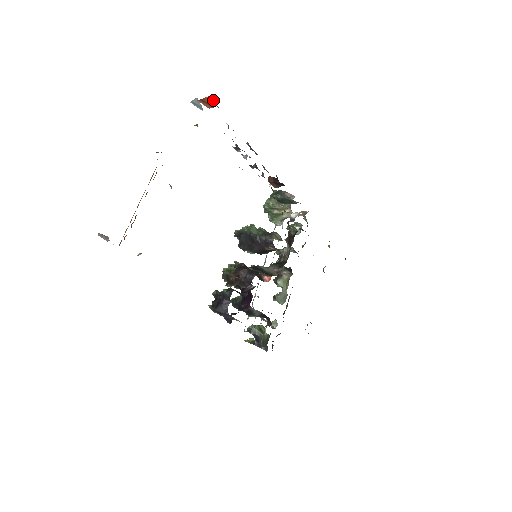
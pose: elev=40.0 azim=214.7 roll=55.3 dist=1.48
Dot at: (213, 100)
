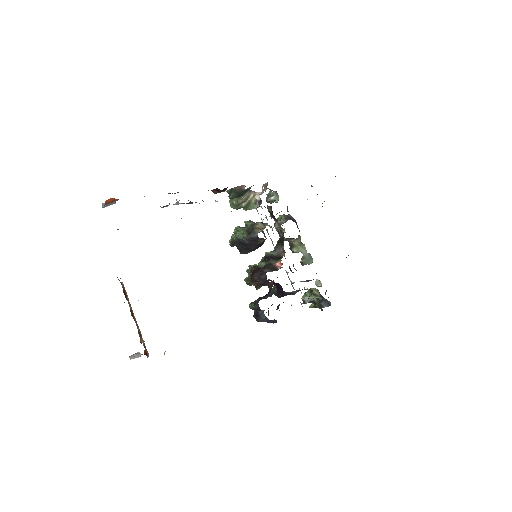
Dot at: (112, 198)
